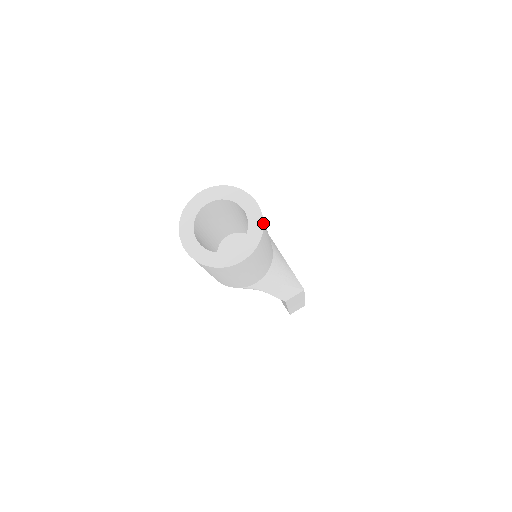
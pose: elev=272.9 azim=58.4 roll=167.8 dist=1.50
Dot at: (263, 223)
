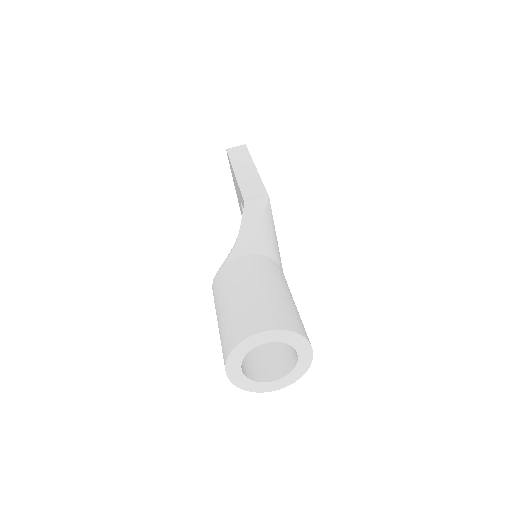
Dot at: (309, 367)
